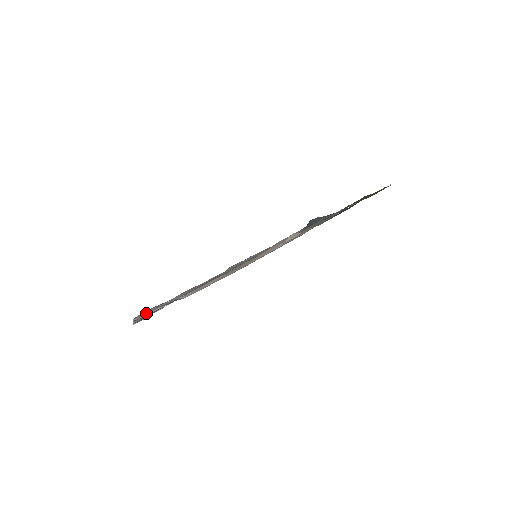
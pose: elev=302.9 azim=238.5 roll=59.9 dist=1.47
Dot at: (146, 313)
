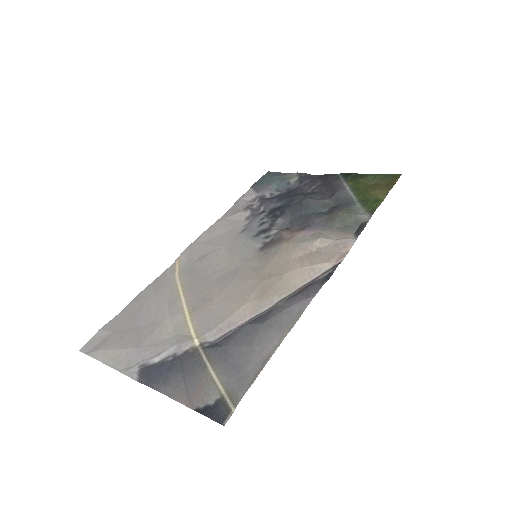
Dot at: (139, 359)
